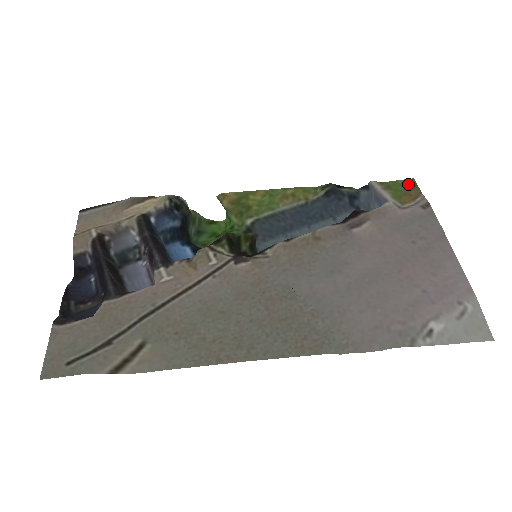
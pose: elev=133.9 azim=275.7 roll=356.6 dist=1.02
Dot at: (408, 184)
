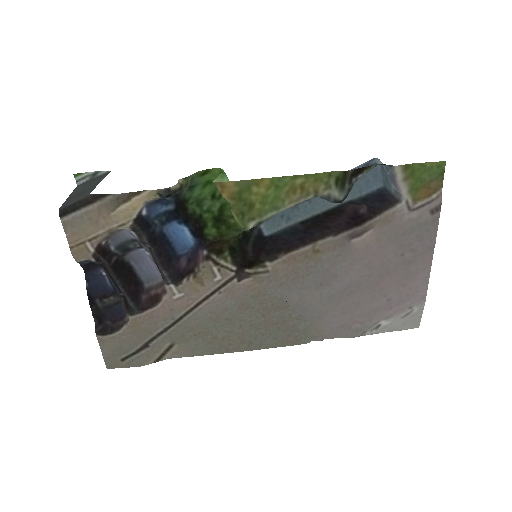
Dot at: (435, 170)
